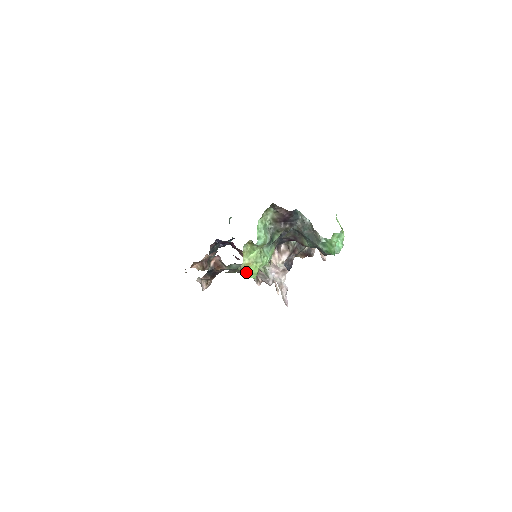
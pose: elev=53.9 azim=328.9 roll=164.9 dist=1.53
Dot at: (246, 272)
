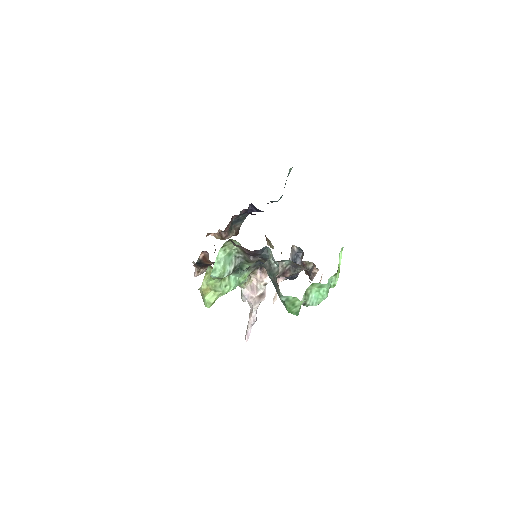
Dot at: (203, 297)
